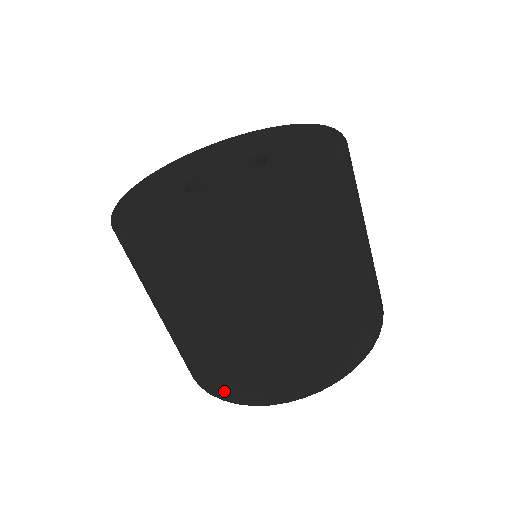
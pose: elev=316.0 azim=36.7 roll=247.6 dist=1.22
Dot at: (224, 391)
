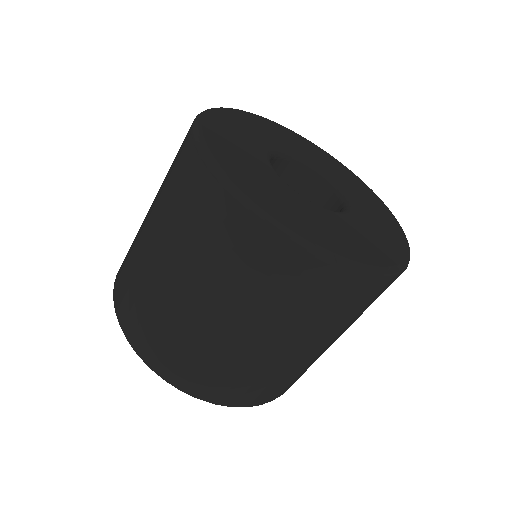
Dot at: (233, 397)
